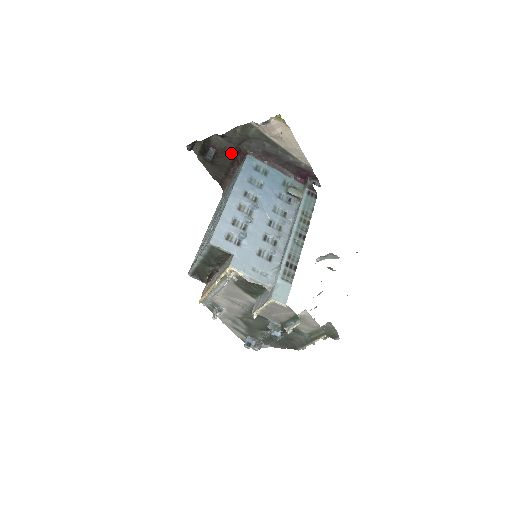
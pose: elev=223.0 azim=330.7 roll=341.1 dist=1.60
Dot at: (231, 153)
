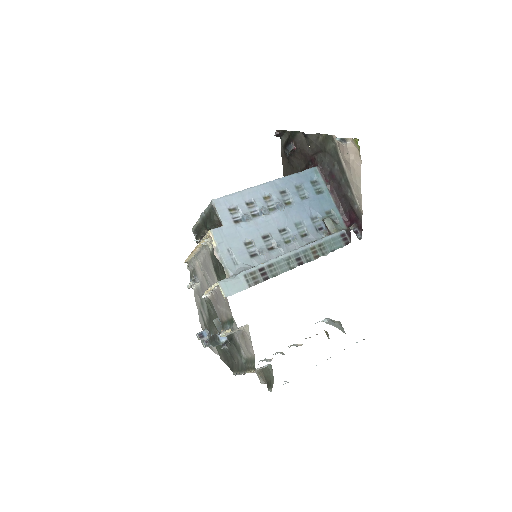
Dot at: (306, 159)
